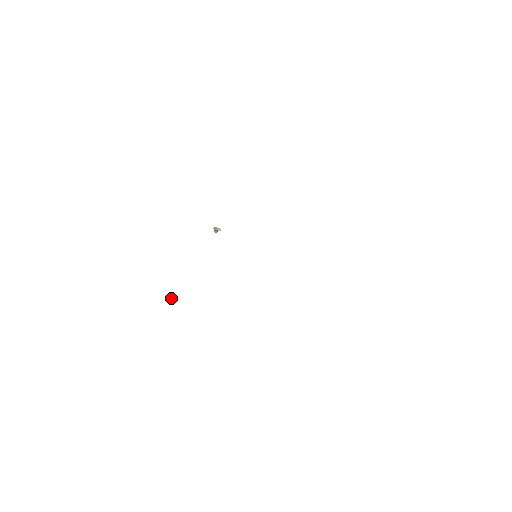
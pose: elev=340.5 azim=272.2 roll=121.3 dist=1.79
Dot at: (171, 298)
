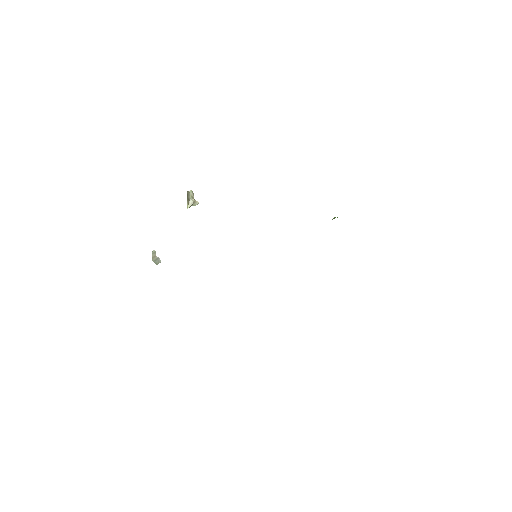
Dot at: occluded
